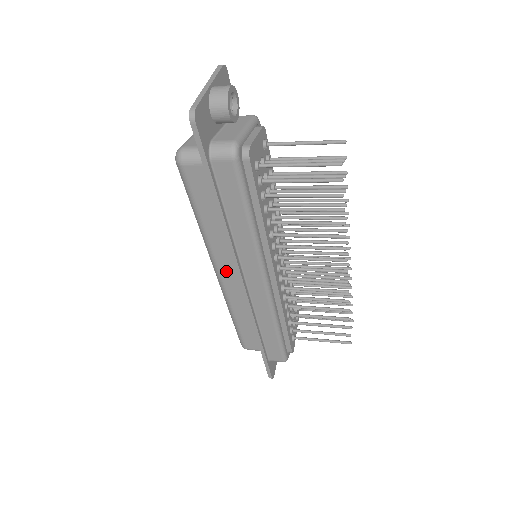
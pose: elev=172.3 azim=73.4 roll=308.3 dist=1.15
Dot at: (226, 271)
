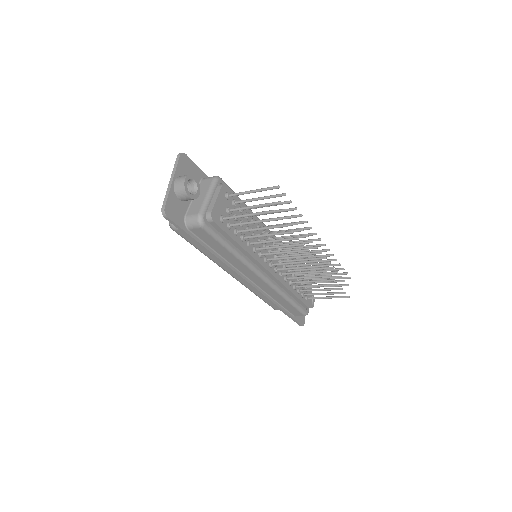
Dot at: occluded
